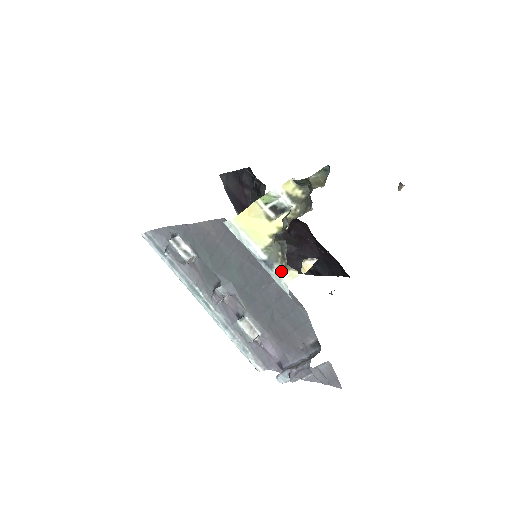
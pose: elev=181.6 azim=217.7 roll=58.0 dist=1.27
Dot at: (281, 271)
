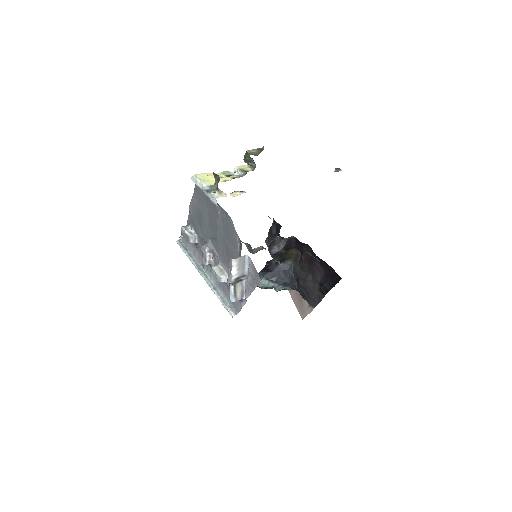
Dot at: (215, 194)
